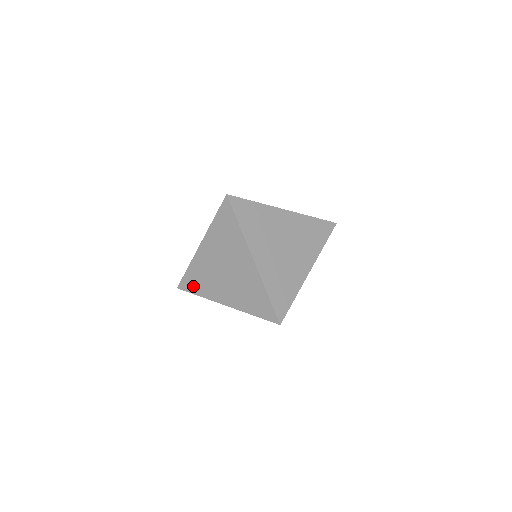
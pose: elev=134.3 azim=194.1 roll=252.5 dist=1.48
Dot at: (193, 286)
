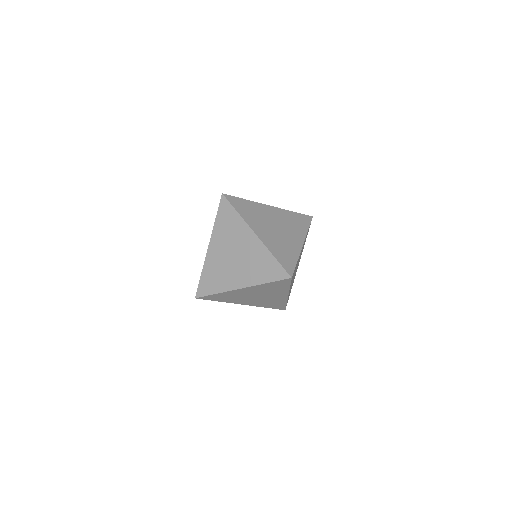
Dot at: (209, 287)
